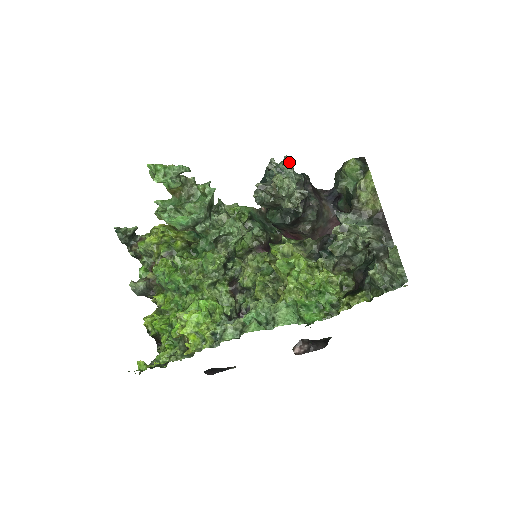
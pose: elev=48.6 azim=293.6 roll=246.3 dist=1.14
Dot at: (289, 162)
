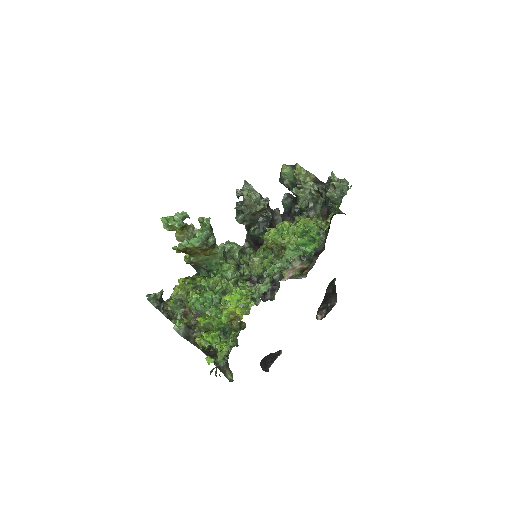
Dot at: (248, 185)
